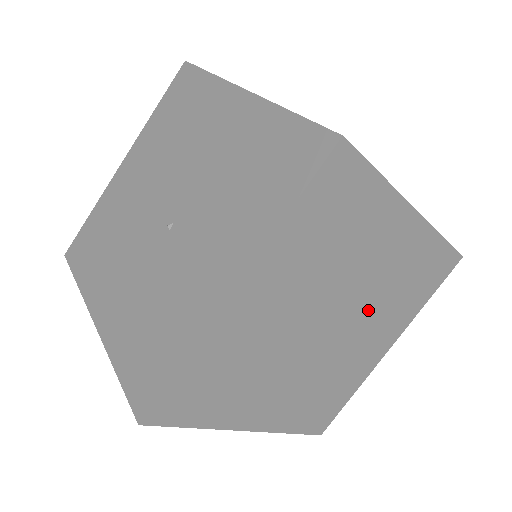
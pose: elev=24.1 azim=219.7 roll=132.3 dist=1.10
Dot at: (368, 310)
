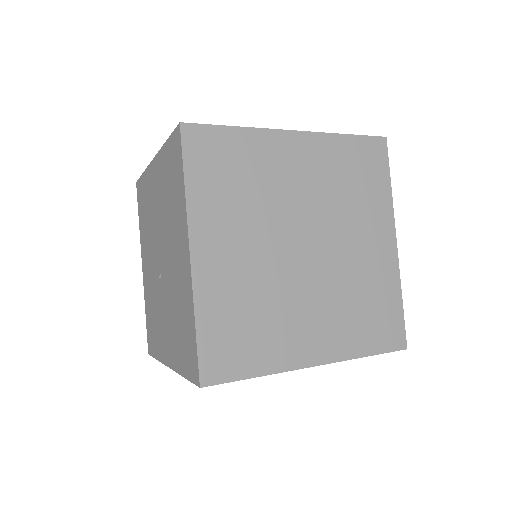
Dot at: occluded
